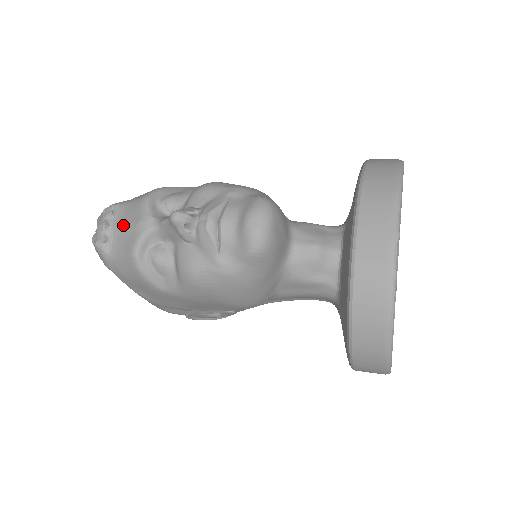
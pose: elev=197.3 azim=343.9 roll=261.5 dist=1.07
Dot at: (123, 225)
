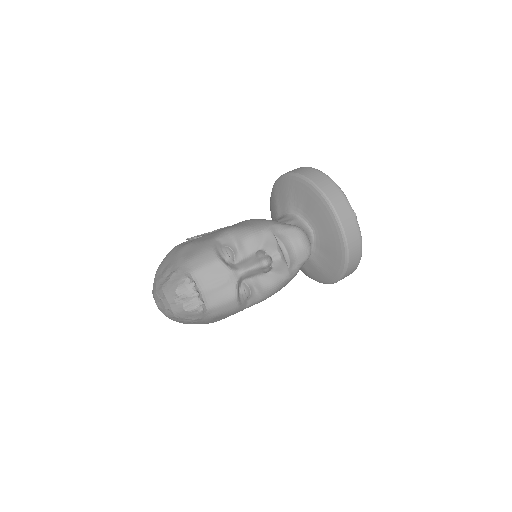
Dot at: (211, 286)
